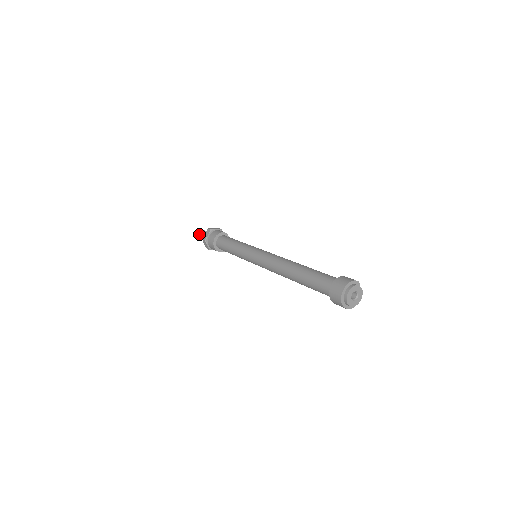
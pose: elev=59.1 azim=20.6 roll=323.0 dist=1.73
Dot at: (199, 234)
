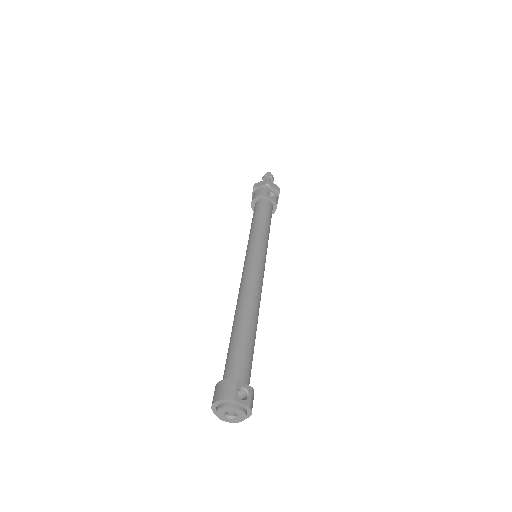
Dot at: (263, 179)
